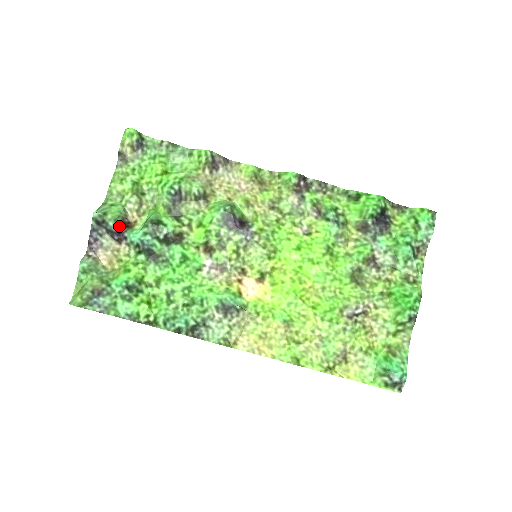
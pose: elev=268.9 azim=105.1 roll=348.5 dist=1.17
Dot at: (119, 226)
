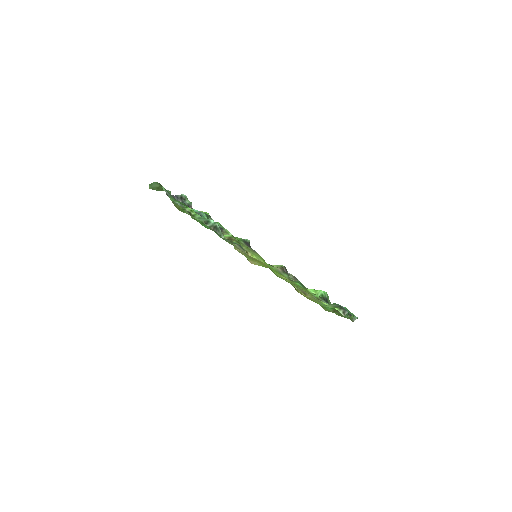
Dot at: (190, 205)
